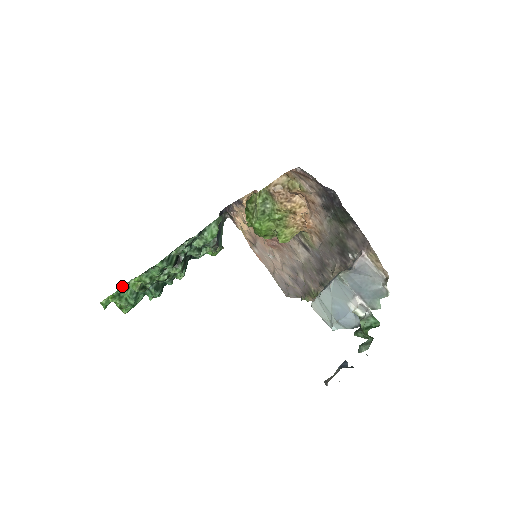
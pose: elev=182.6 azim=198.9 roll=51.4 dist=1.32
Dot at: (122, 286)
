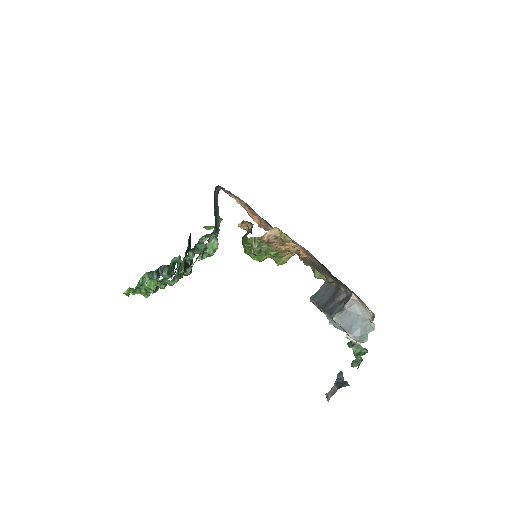
Dot at: (139, 280)
